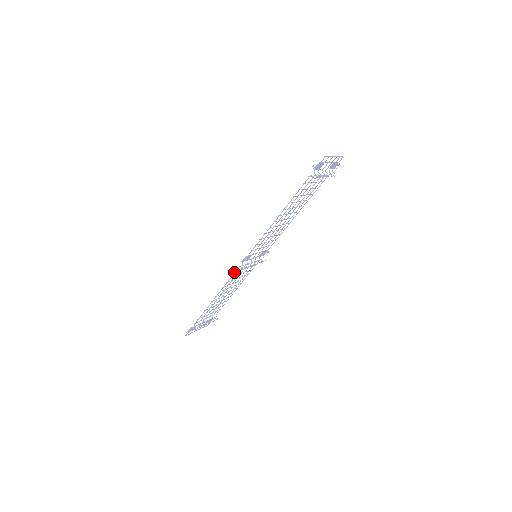
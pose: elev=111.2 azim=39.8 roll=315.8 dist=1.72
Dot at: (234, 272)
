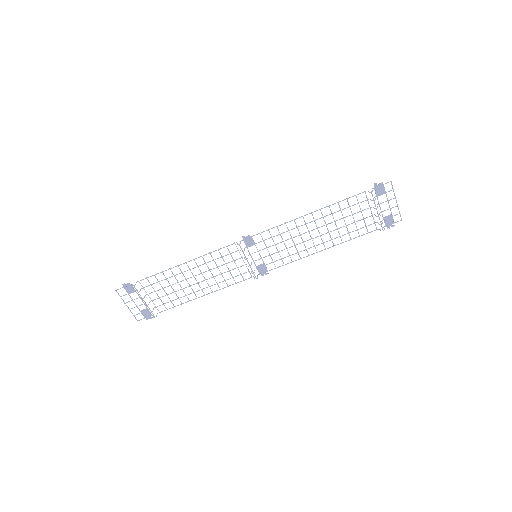
Dot at: (226, 246)
